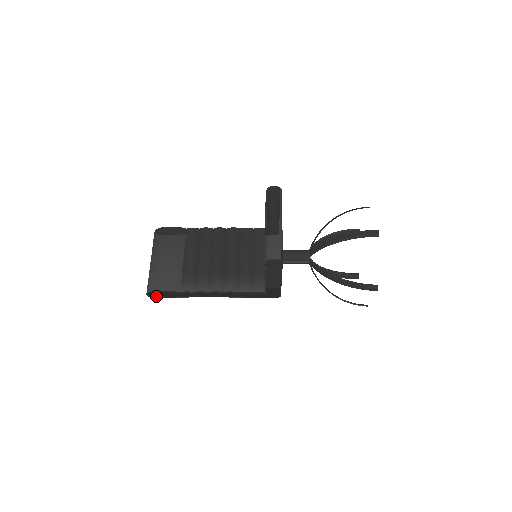
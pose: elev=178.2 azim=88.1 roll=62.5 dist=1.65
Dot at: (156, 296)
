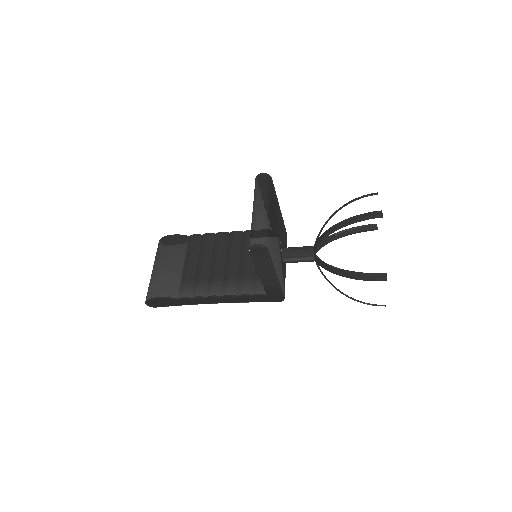
Dot at: (155, 305)
